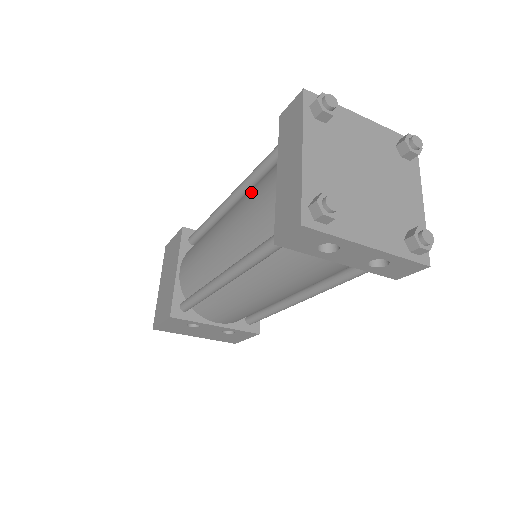
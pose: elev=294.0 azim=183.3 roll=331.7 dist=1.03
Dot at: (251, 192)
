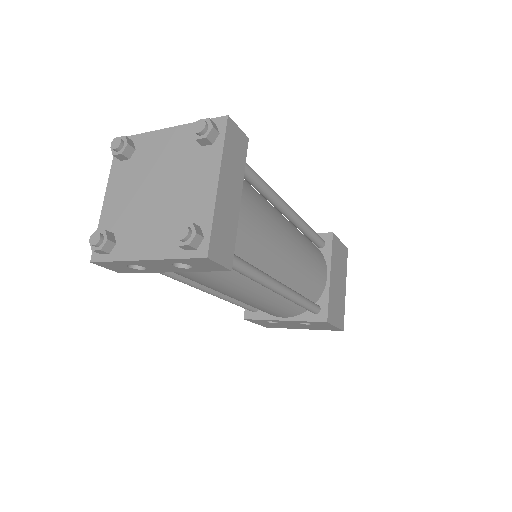
Dot at: occluded
